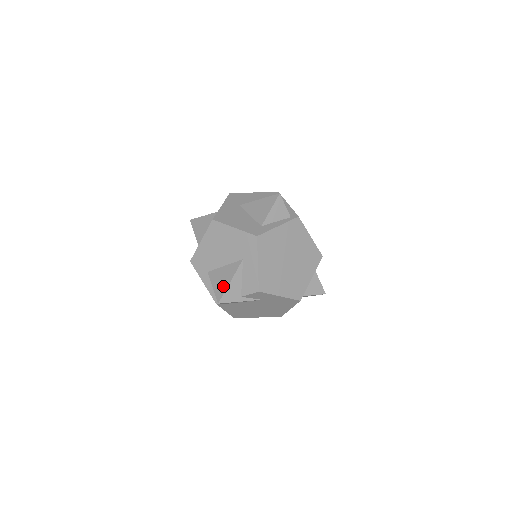
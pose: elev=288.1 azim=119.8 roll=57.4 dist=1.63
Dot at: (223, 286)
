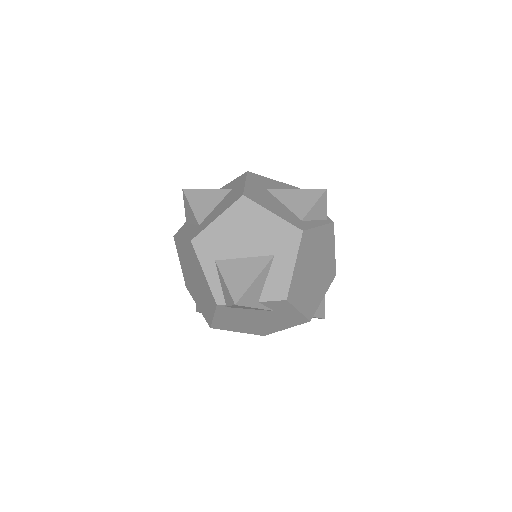
Dot at: (243, 283)
